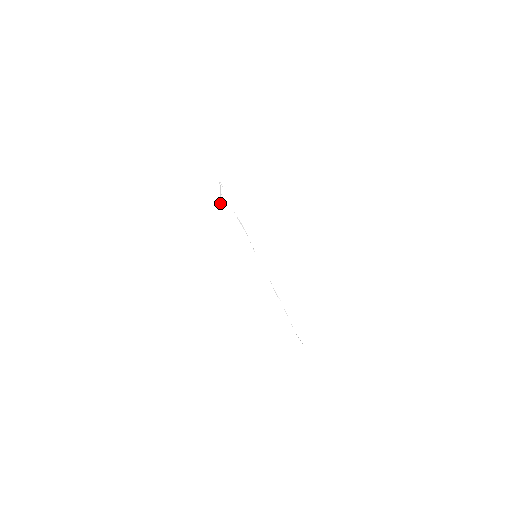
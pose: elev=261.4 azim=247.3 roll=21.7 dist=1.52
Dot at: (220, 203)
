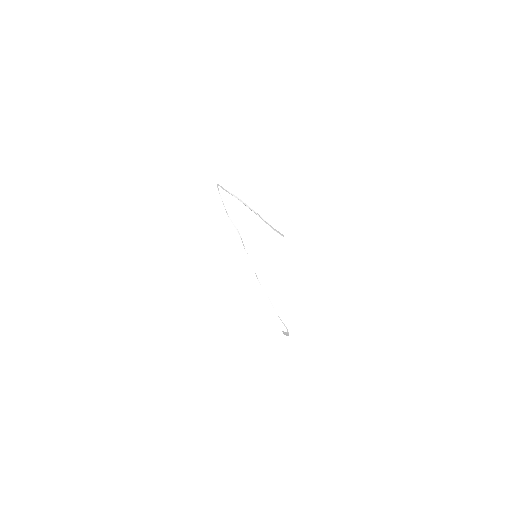
Dot at: (263, 219)
